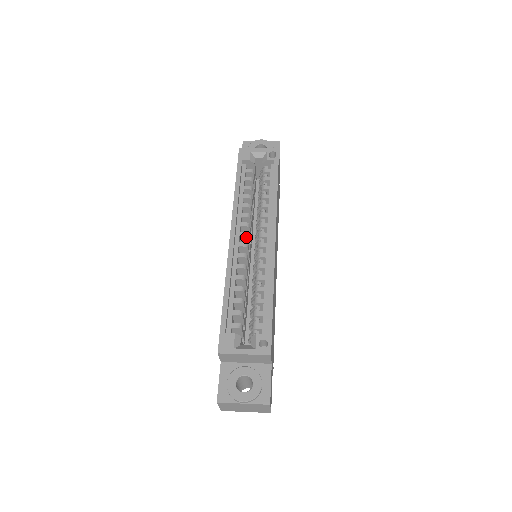
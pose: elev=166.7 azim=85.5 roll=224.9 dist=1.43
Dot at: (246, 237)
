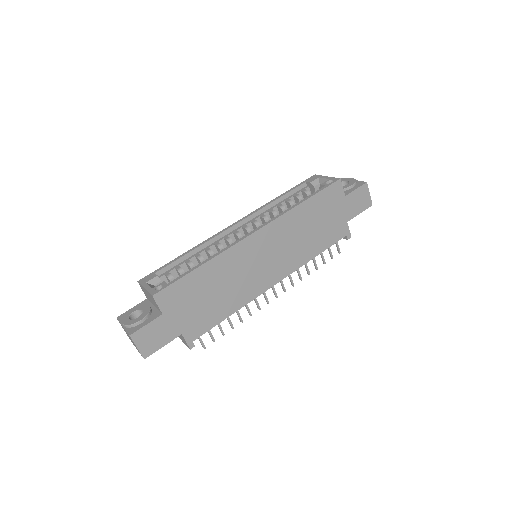
Dot at: (246, 230)
